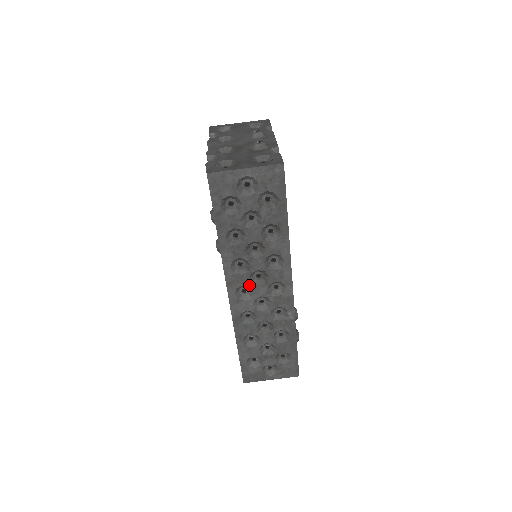
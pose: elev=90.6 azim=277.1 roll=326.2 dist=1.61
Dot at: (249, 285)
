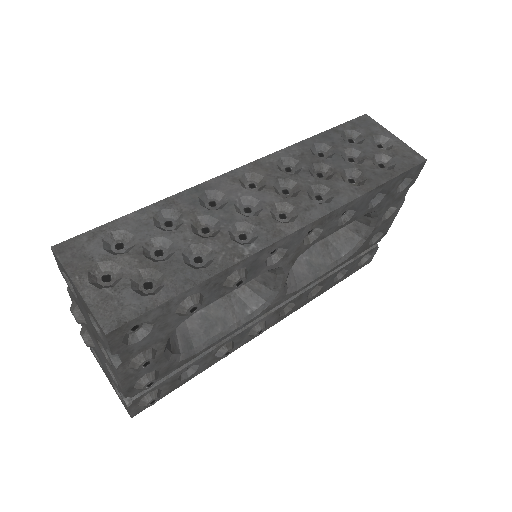
Dot at: (269, 182)
